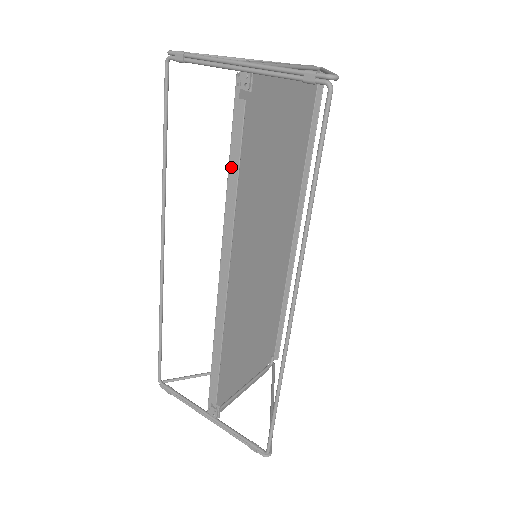
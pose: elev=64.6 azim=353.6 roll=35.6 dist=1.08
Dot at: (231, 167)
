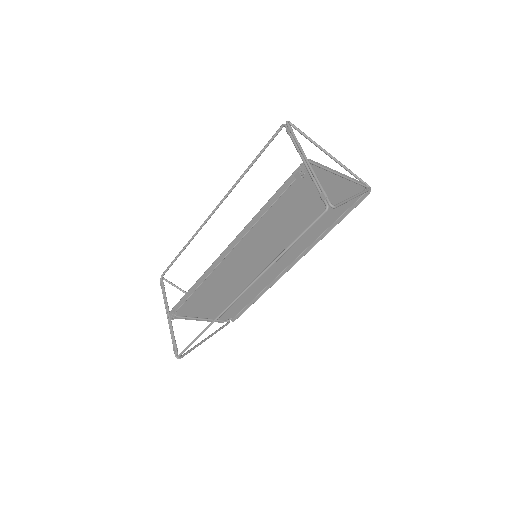
Dot at: (268, 204)
